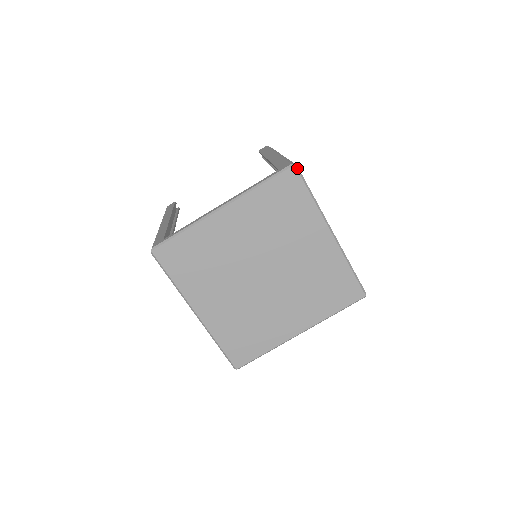
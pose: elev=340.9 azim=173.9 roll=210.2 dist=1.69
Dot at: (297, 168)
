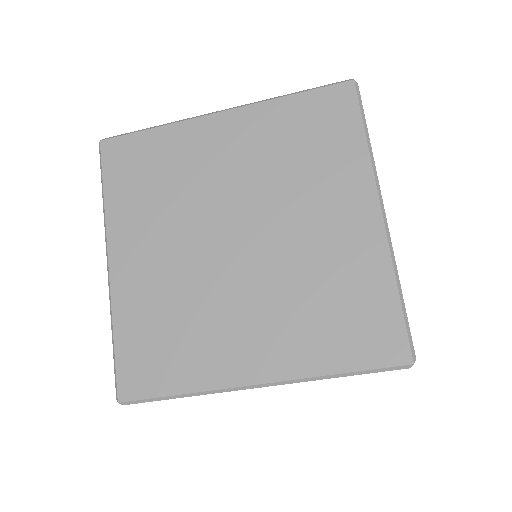
Dot at: (356, 86)
